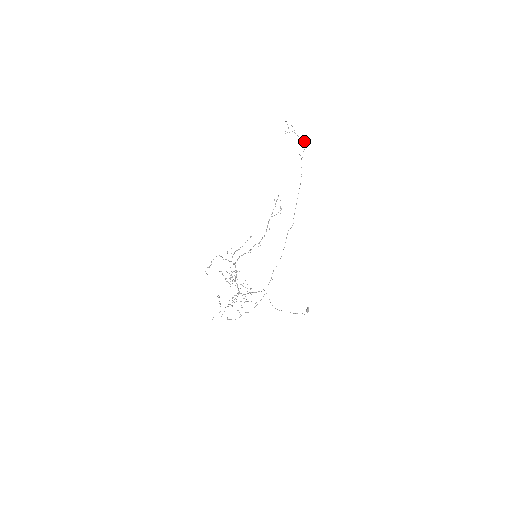
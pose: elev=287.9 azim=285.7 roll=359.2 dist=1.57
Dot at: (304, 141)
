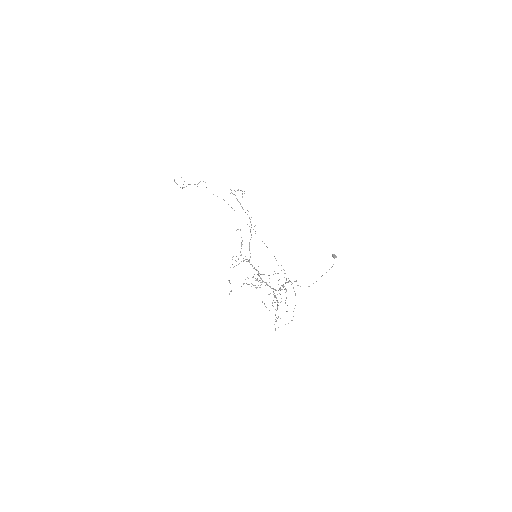
Dot at: occluded
